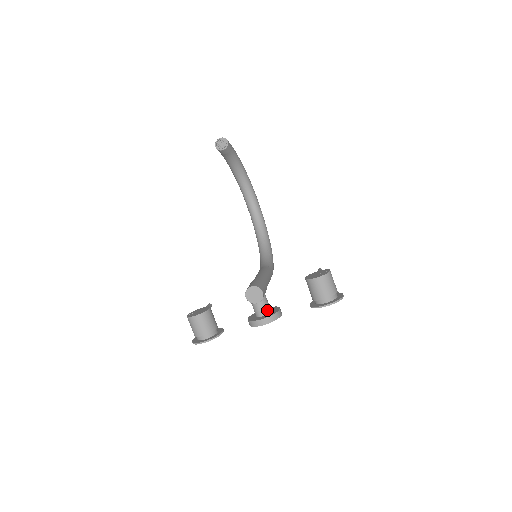
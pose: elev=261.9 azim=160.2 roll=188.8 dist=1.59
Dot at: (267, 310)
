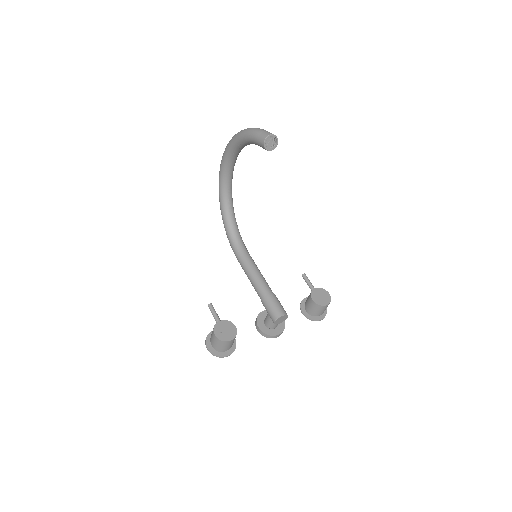
Dot at: occluded
